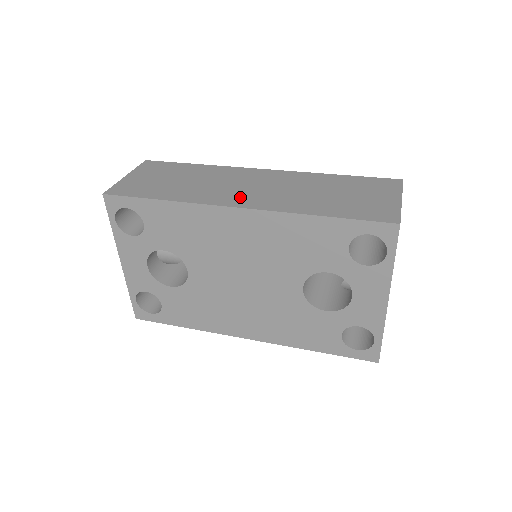
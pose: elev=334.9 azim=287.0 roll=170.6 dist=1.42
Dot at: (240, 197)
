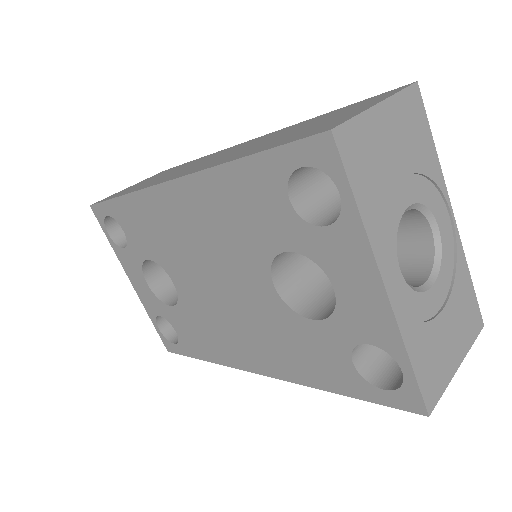
Dot at: (186, 171)
